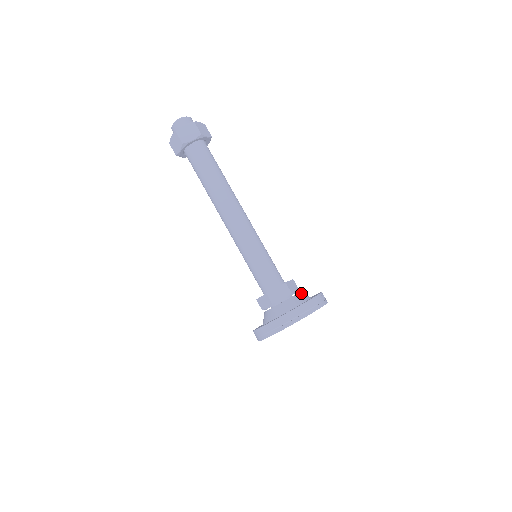
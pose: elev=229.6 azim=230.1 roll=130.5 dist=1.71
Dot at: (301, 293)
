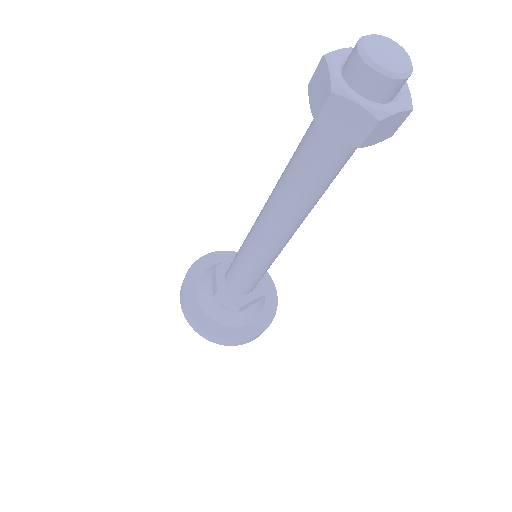
Dot at: occluded
